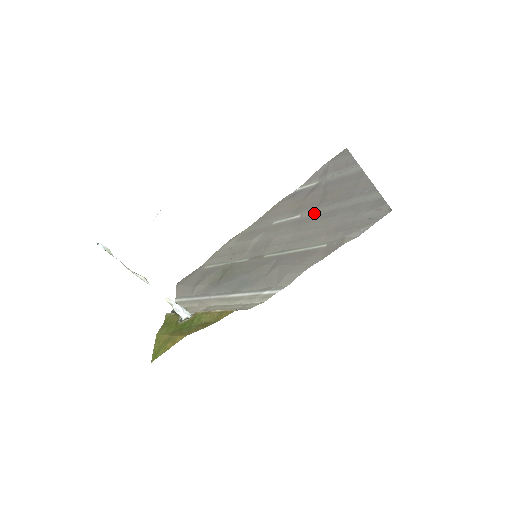
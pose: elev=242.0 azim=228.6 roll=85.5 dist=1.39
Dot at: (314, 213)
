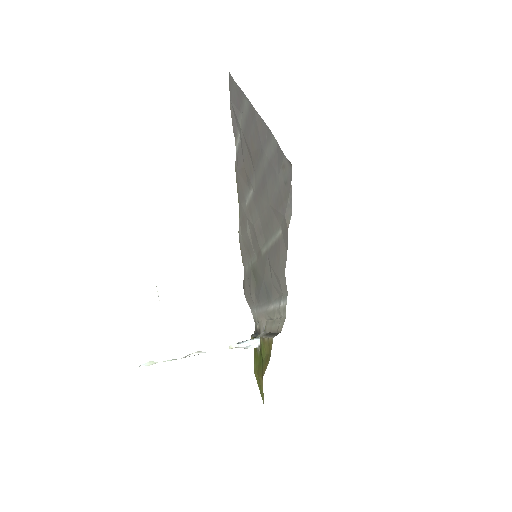
Dot at: (256, 183)
